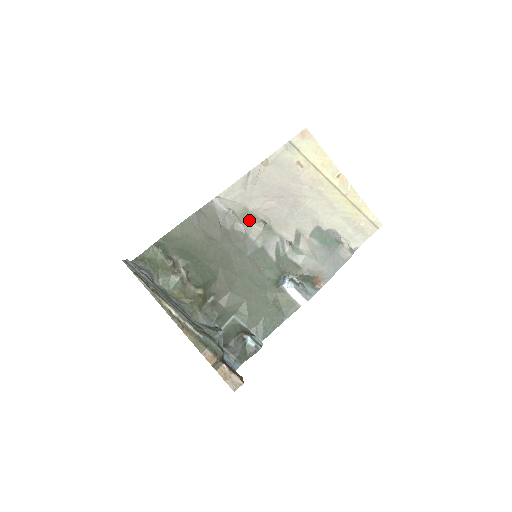
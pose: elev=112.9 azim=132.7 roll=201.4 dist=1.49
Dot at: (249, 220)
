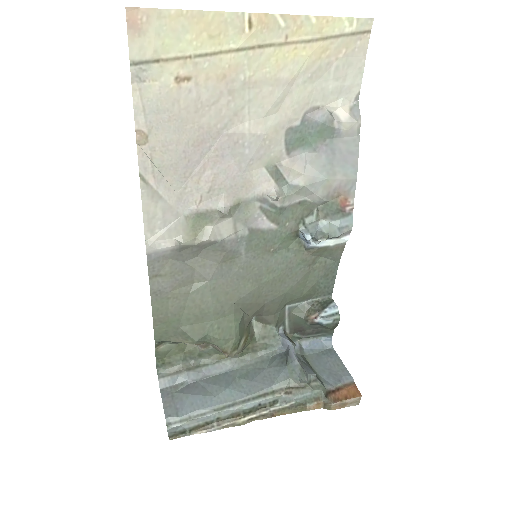
Dot at: (206, 223)
